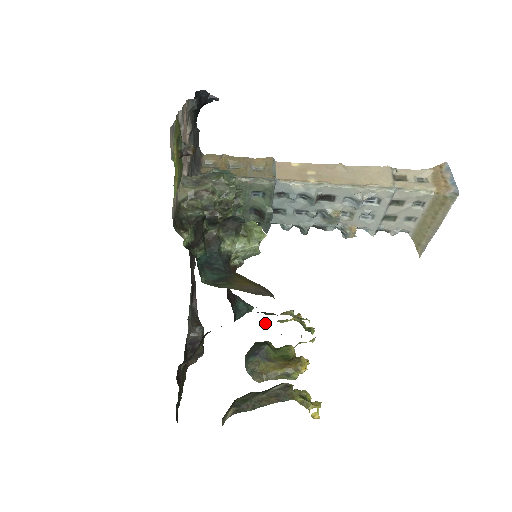
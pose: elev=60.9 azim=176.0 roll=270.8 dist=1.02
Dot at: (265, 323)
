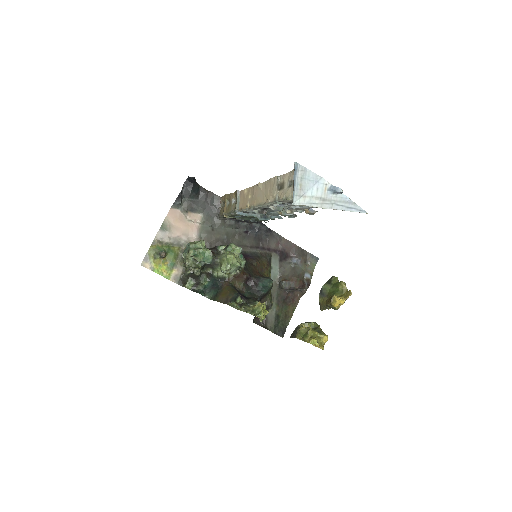
Dot at: (257, 303)
